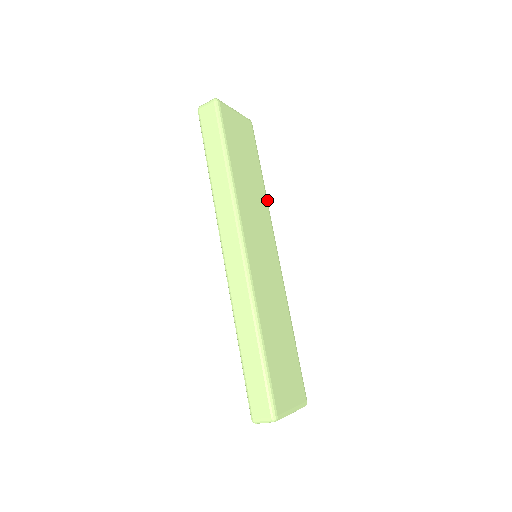
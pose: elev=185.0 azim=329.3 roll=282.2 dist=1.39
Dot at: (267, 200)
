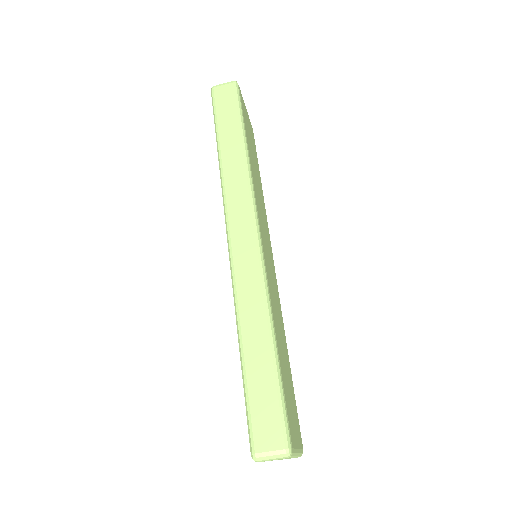
Dot at: occluded
